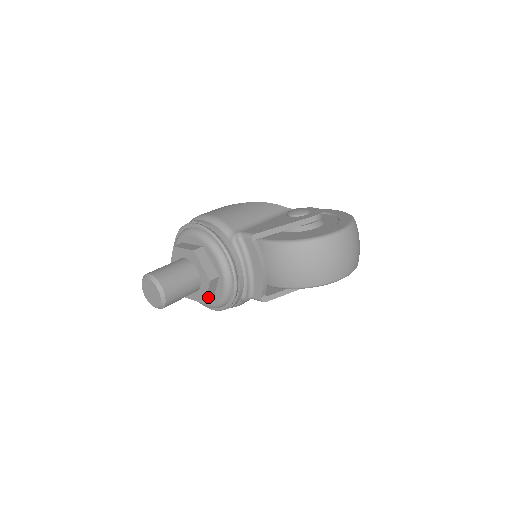
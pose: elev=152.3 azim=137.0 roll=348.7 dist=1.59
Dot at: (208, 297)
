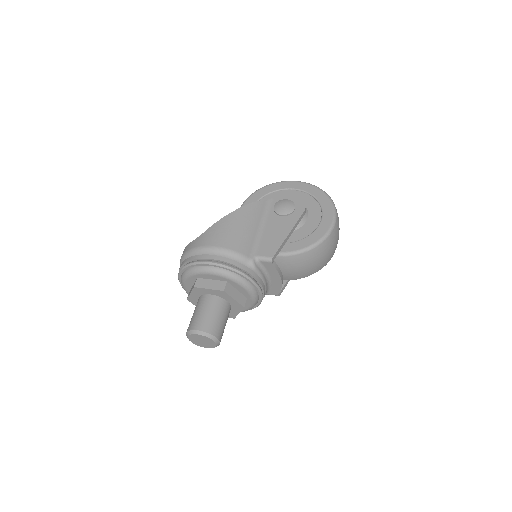
Dot at: occluded
